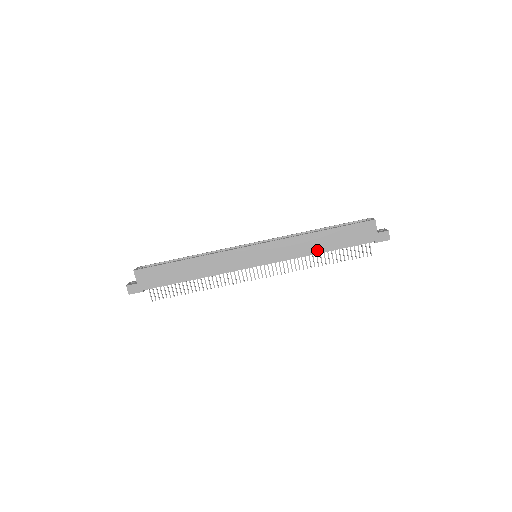
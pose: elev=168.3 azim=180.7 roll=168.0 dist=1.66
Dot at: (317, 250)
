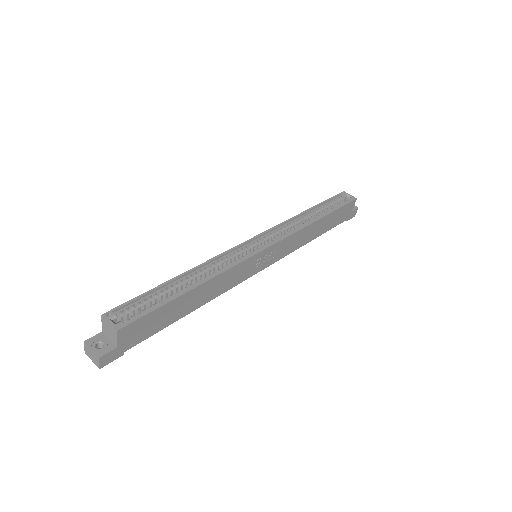
Dot at: (311, 239)
